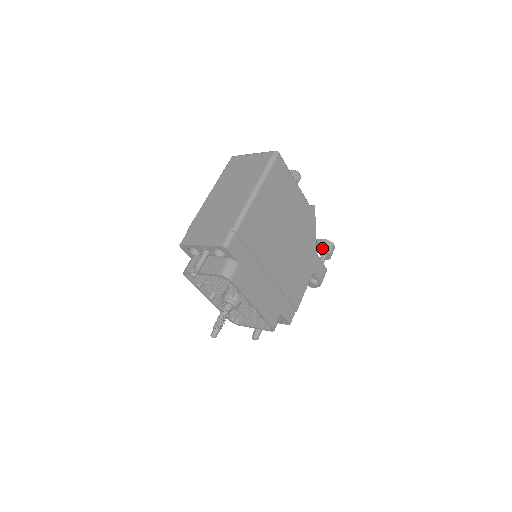
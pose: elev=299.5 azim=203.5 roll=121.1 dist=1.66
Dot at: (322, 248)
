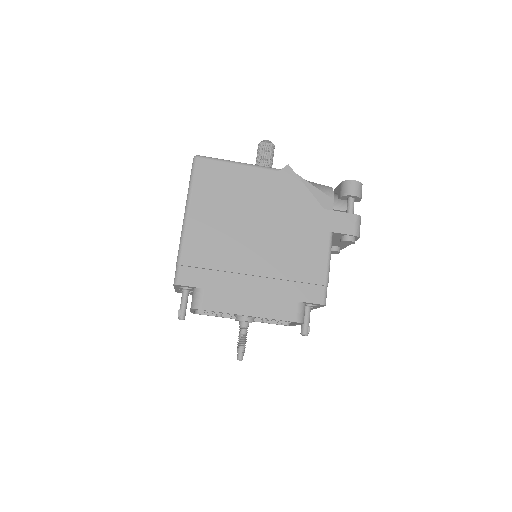
Dot at: (341, 195)
